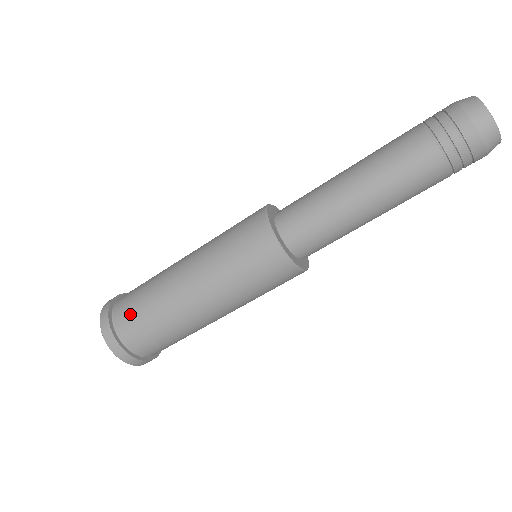
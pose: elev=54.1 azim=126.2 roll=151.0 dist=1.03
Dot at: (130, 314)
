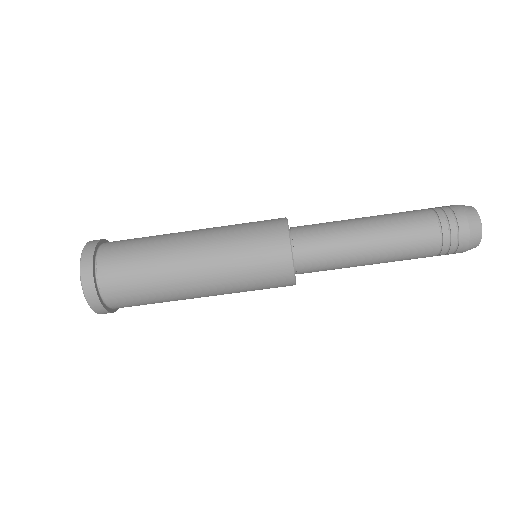
Dot at: (119, 255)
